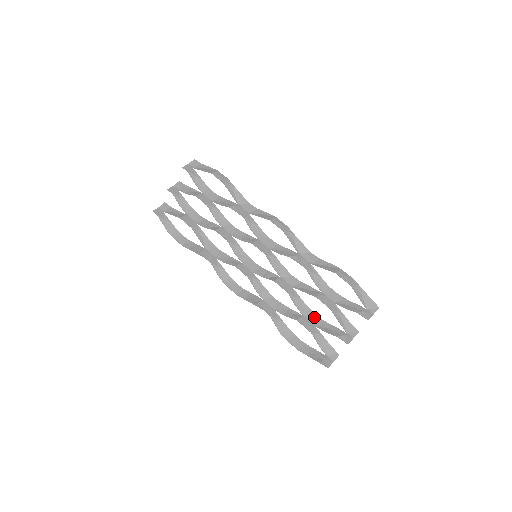
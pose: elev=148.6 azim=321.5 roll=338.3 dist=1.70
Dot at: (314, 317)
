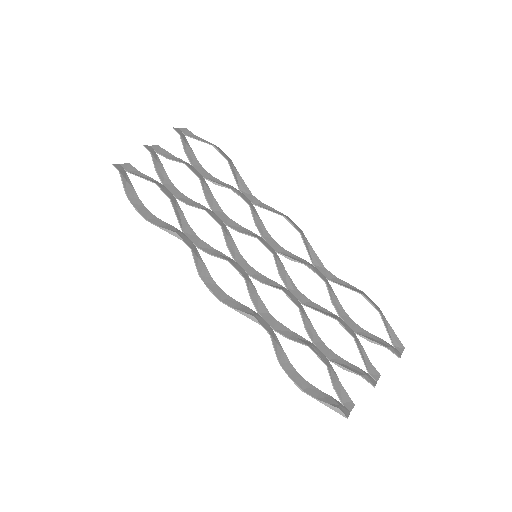
Dot at: (325, 348)
